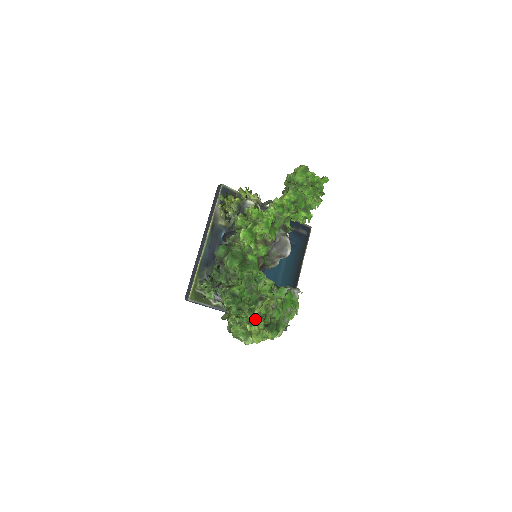
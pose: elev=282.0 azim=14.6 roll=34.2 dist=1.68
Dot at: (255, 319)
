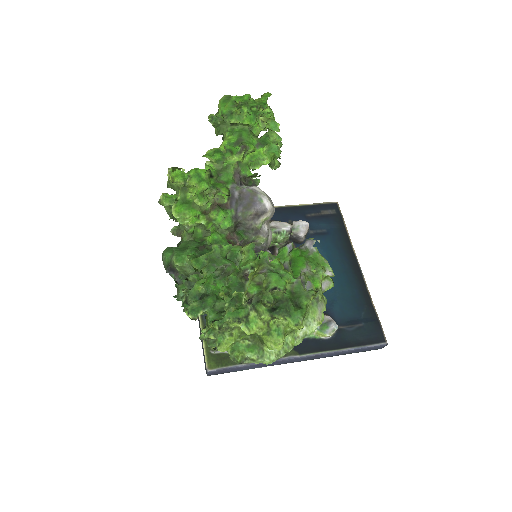
Dot at: (247, 309)
